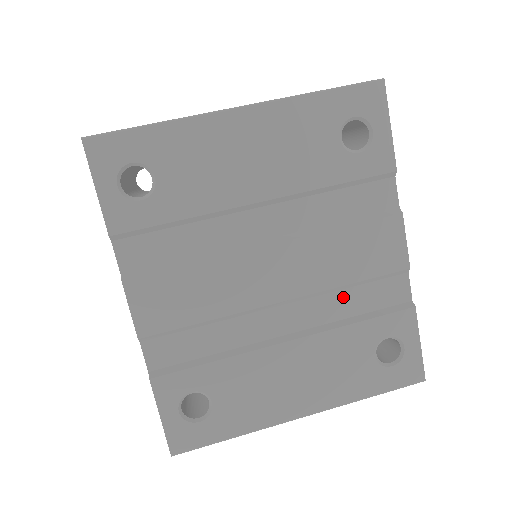
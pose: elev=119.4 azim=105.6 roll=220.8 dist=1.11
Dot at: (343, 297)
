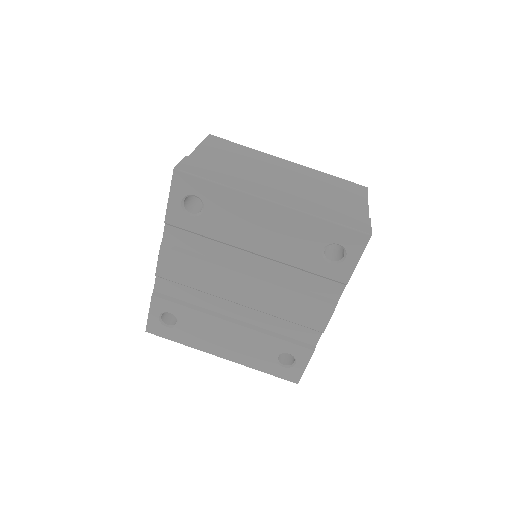
Dot at: (277, 321)
